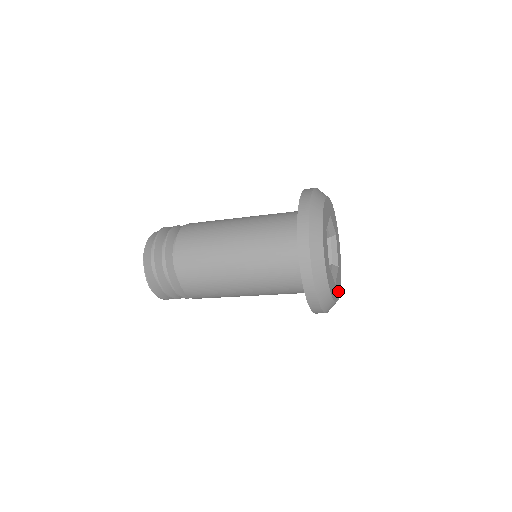
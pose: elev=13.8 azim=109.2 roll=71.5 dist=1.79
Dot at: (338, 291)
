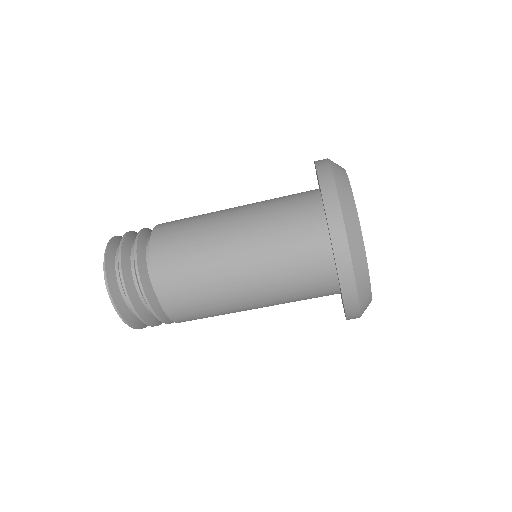
Dot at: occluded
